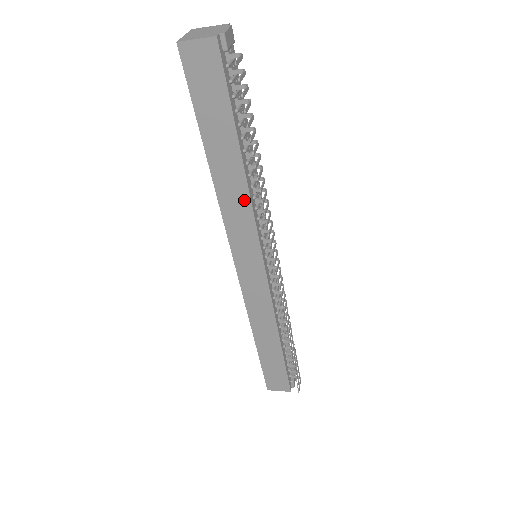
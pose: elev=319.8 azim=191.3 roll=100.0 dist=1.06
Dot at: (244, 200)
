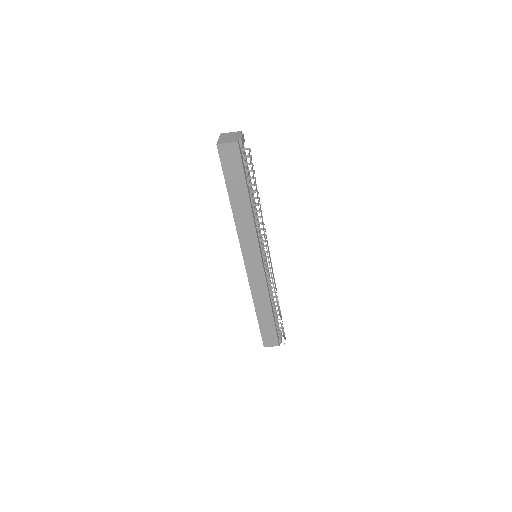
Dot at: (250, 223)
